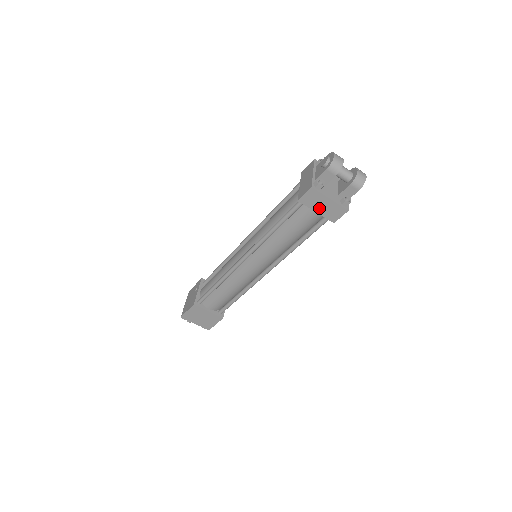
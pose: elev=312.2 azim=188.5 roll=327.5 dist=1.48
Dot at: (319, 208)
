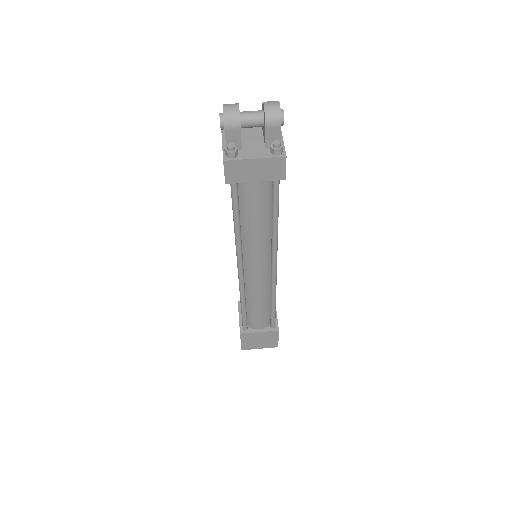
Dot at: (254, 176)
